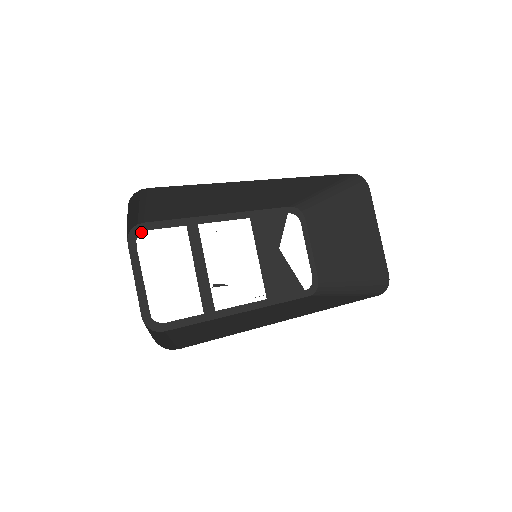
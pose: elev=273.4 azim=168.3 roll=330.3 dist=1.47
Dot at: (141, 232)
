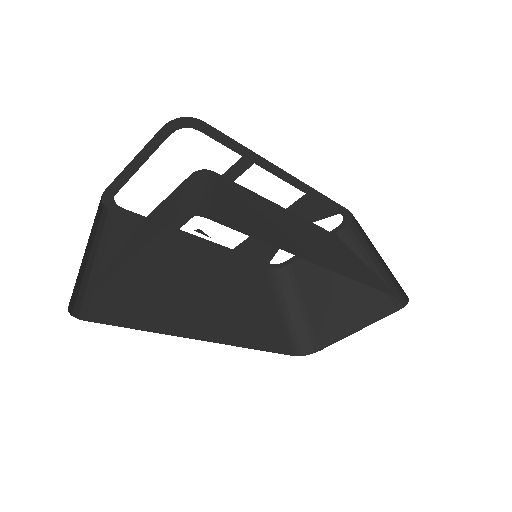
Dot at: (190, 127)
